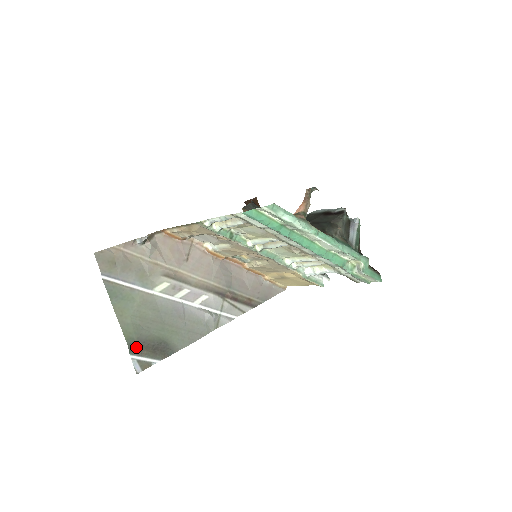
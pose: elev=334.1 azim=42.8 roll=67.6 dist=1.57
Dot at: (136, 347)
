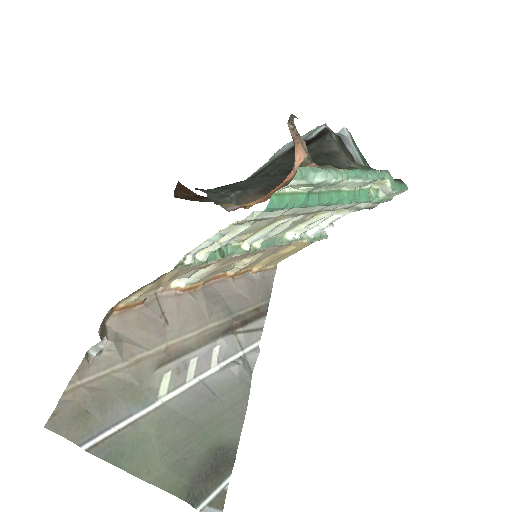
Dot at: (196, 492)
